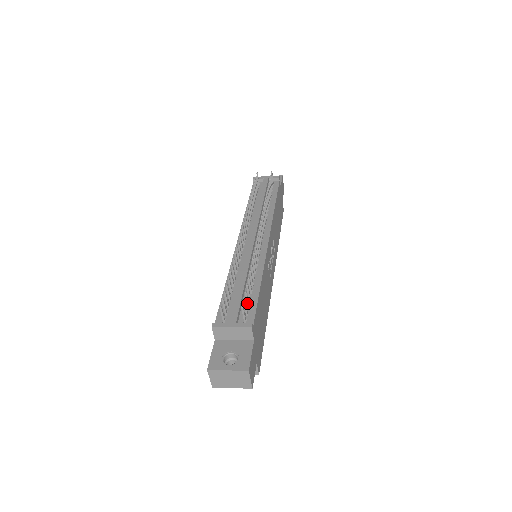
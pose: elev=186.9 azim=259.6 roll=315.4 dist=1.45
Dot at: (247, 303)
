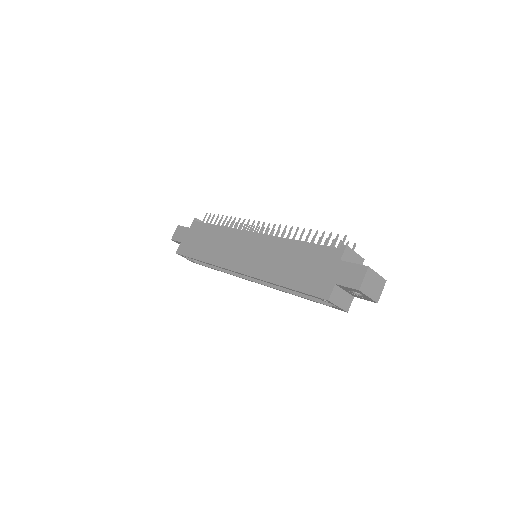
Dot at: occluded
